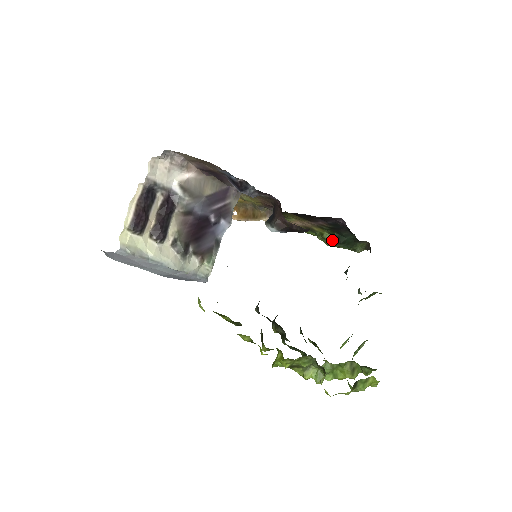
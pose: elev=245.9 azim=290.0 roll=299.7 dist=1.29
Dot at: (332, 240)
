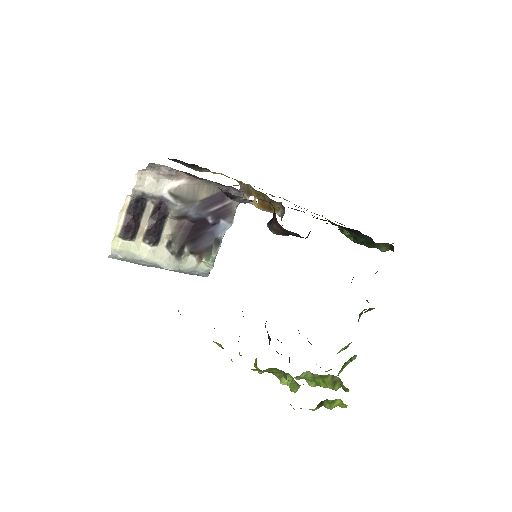
Dot at: (351, 238)
